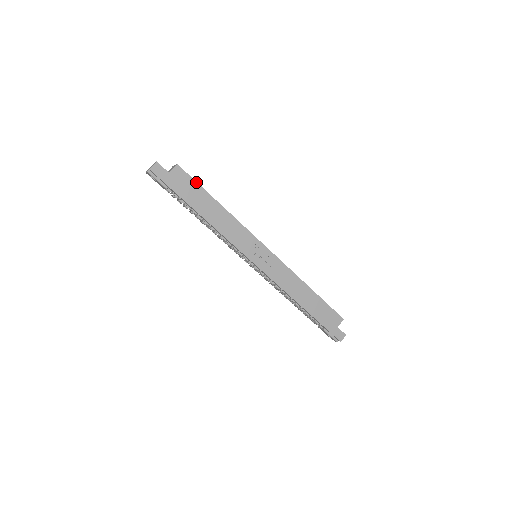
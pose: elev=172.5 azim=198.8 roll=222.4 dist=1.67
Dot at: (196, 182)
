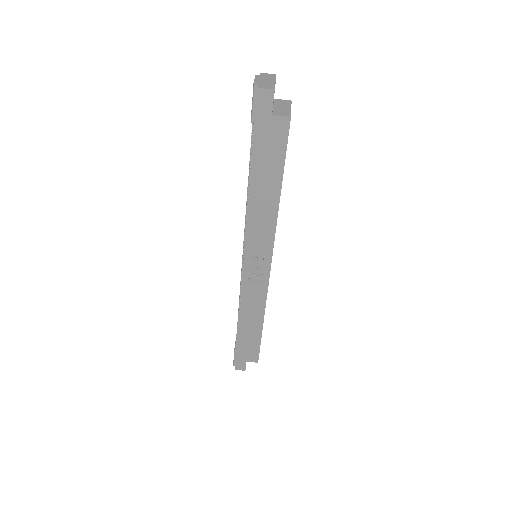
Dot at: occluded
